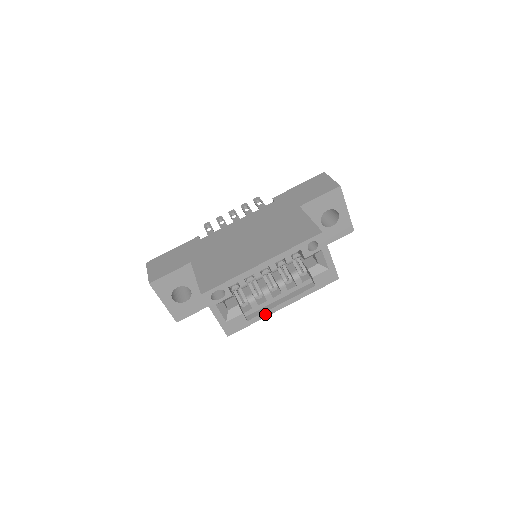
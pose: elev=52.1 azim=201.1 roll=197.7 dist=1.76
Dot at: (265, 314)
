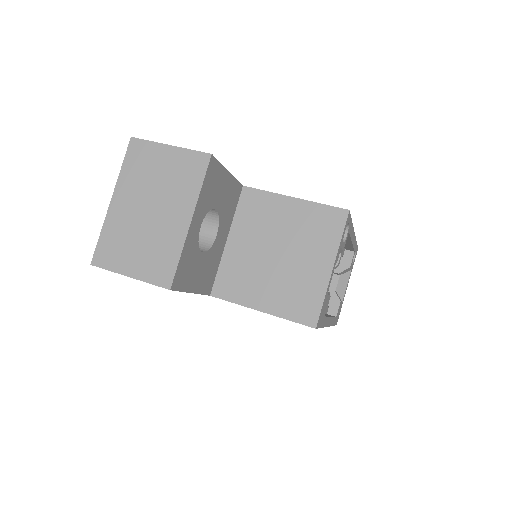
Dot at: (326, 321)
